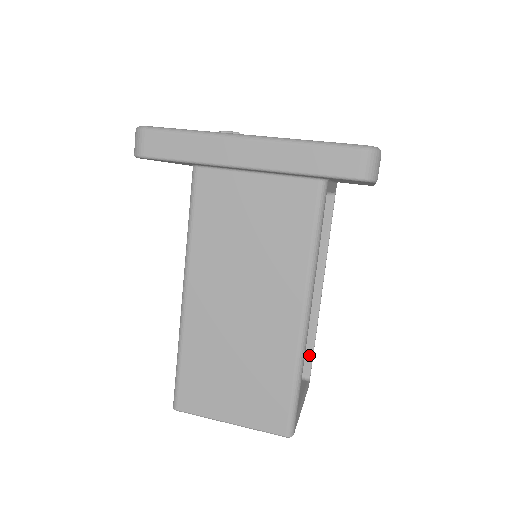
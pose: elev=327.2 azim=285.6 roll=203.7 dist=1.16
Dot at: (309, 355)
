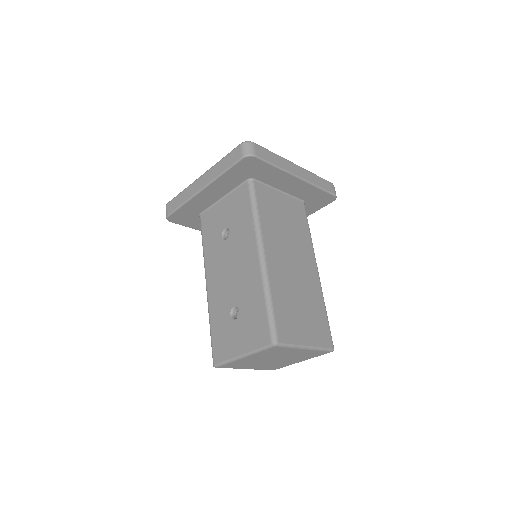
Dot at: occluded
